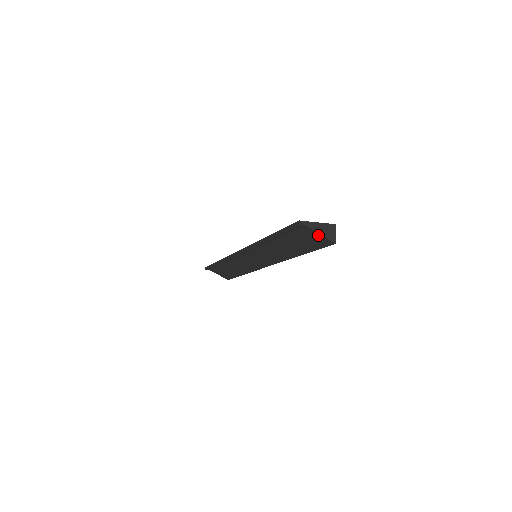
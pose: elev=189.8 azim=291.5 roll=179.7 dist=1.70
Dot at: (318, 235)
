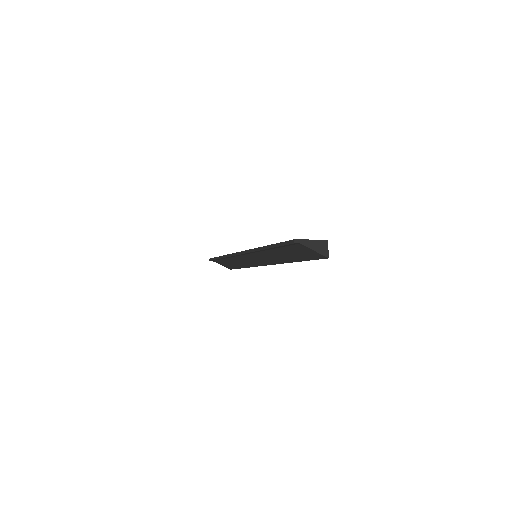
Dot at: (312, 251)
